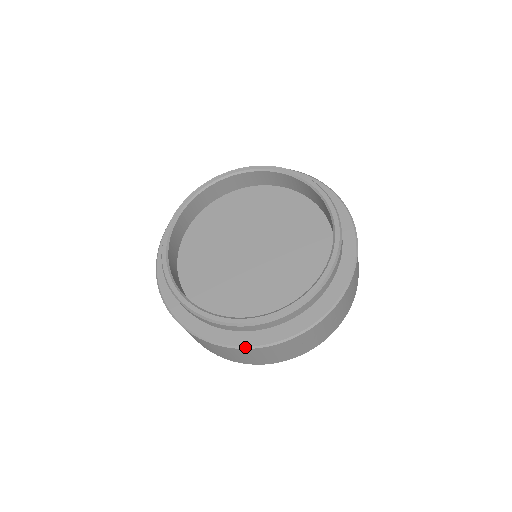
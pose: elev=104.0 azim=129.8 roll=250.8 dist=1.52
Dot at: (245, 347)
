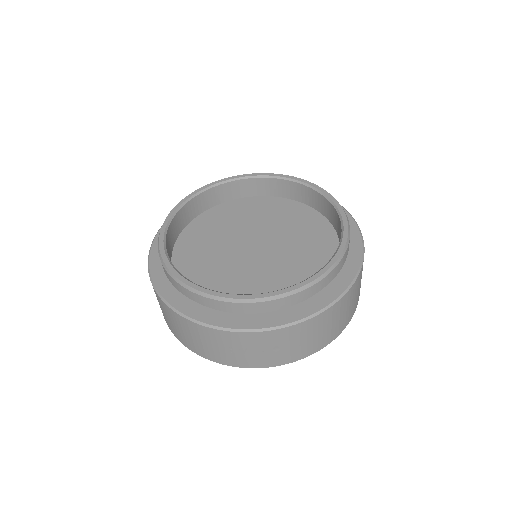
Dot at: (176, 310)
